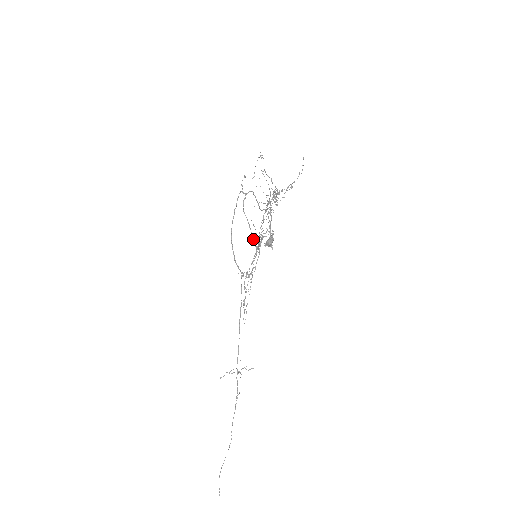
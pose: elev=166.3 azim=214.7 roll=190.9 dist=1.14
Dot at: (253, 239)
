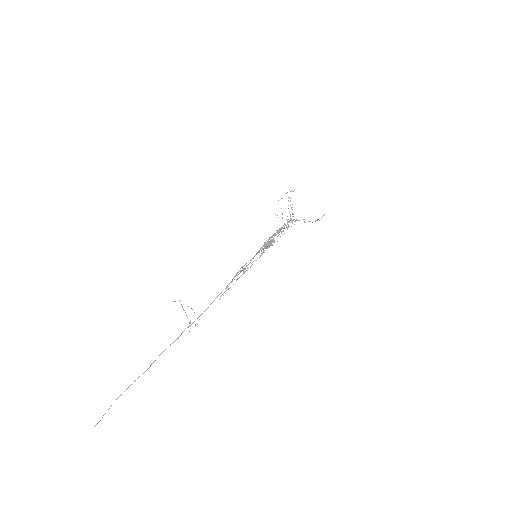
Dot at: occluded
